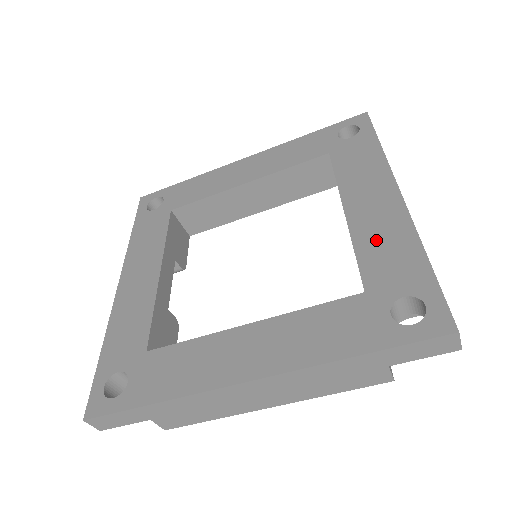
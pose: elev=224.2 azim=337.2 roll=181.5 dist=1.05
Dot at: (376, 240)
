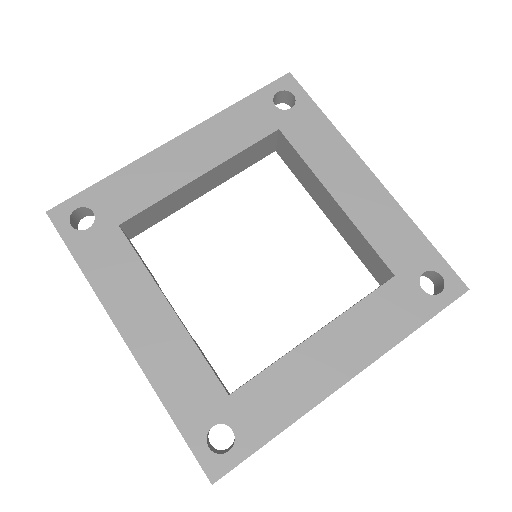
Dot at: (379, 226)
